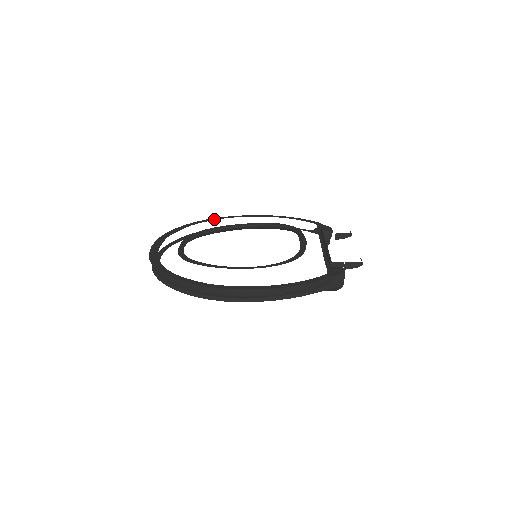
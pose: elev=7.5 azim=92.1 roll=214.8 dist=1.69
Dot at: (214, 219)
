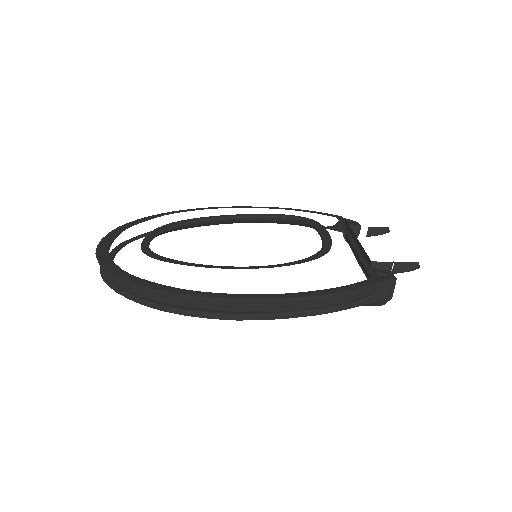
Dot at: (195, 209)
